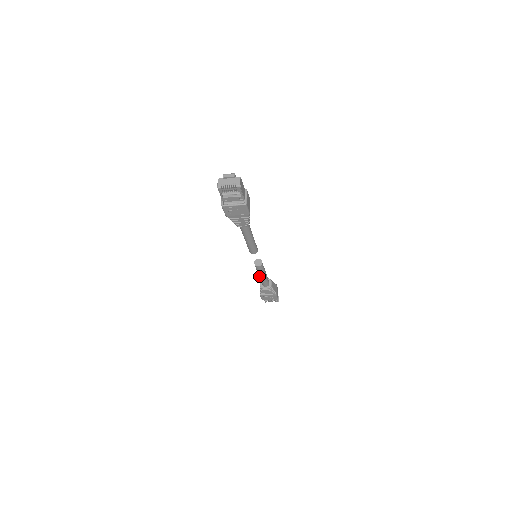
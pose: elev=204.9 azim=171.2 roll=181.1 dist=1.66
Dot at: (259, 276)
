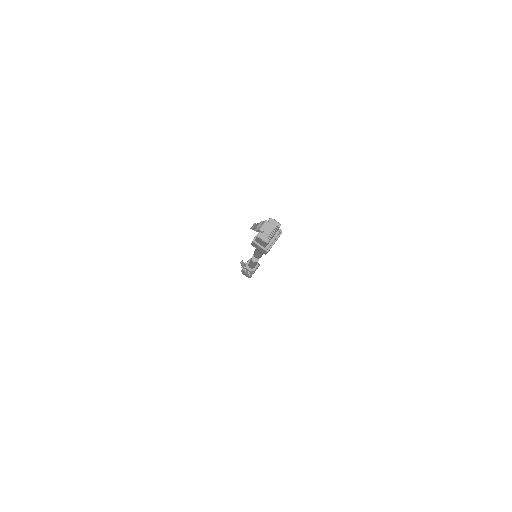
Dot at: occluded
